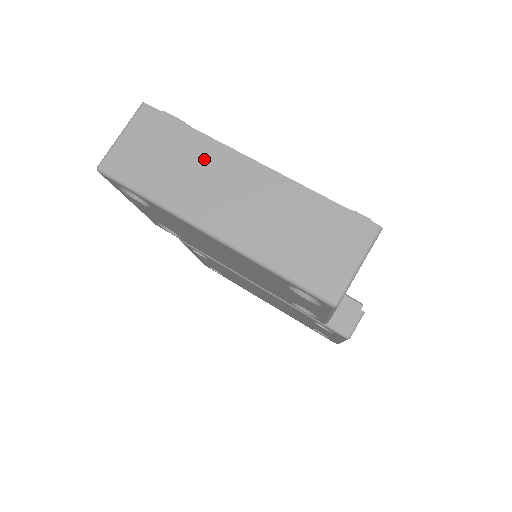
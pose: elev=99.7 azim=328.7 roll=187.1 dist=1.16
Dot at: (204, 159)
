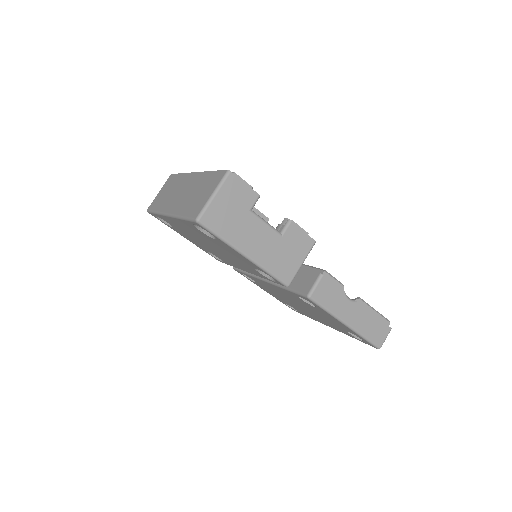
Dot at: (179, 184)
